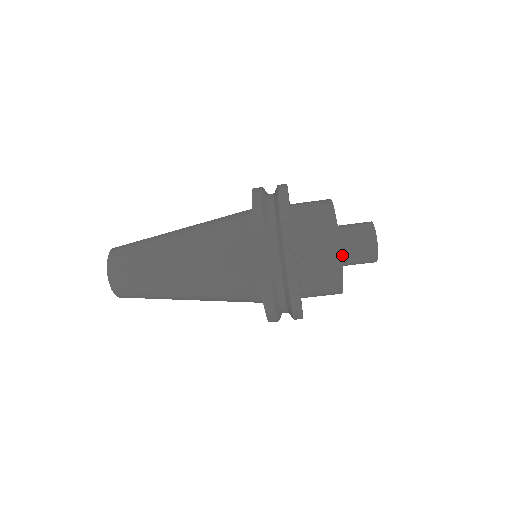
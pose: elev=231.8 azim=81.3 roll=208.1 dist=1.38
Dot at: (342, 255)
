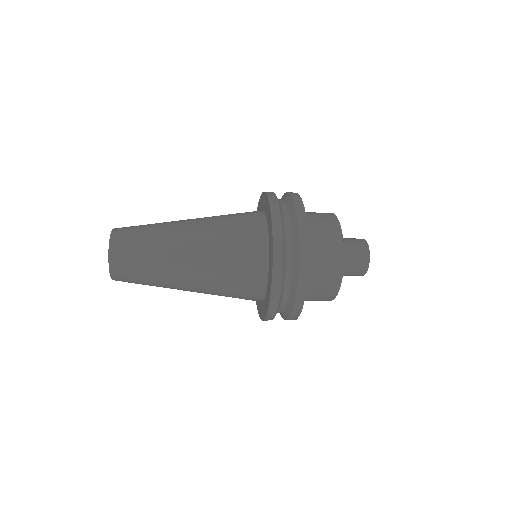
Dot at: occluded
